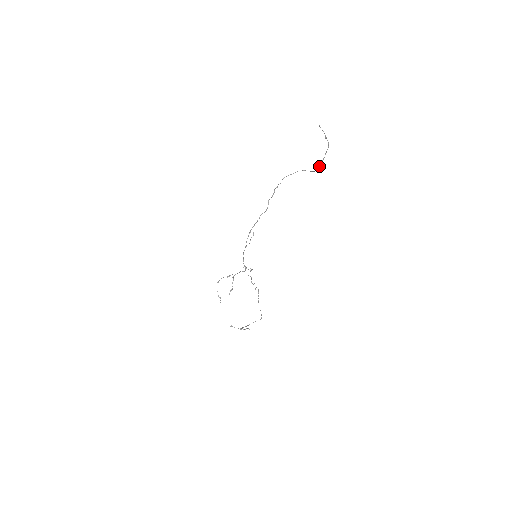
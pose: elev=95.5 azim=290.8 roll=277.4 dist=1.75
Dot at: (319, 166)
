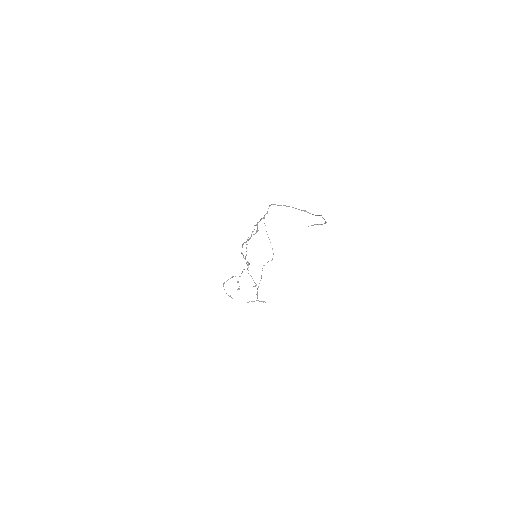
Dot at: (316, 215)
